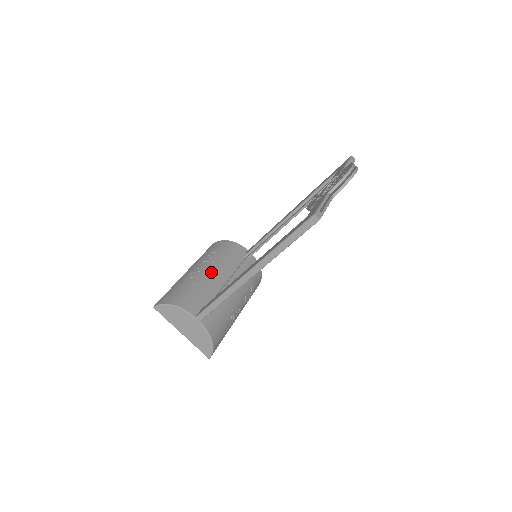
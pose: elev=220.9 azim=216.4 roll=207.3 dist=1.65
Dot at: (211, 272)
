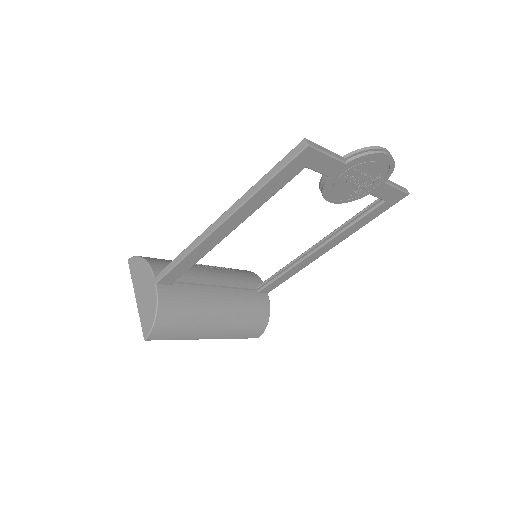
Dot at: (209, 270)
